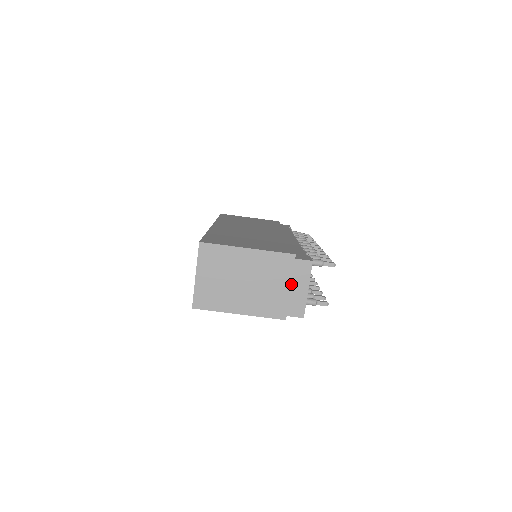
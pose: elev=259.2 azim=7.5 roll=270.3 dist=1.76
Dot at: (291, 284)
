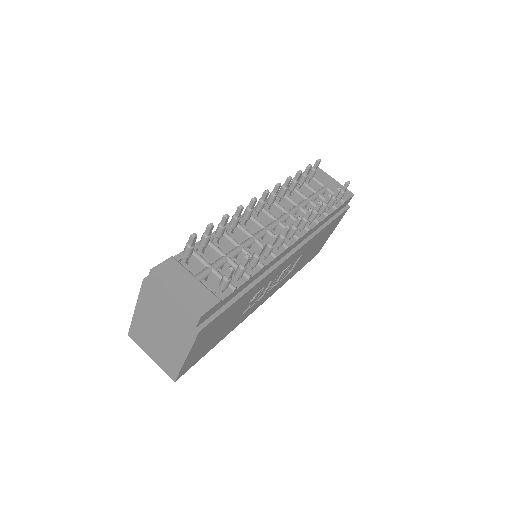
Dot at: (167, 302)
